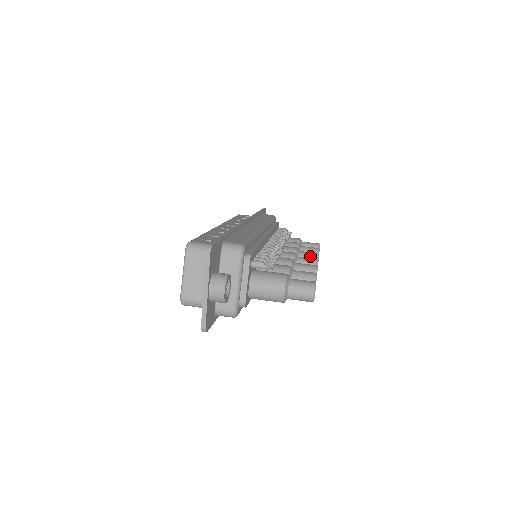
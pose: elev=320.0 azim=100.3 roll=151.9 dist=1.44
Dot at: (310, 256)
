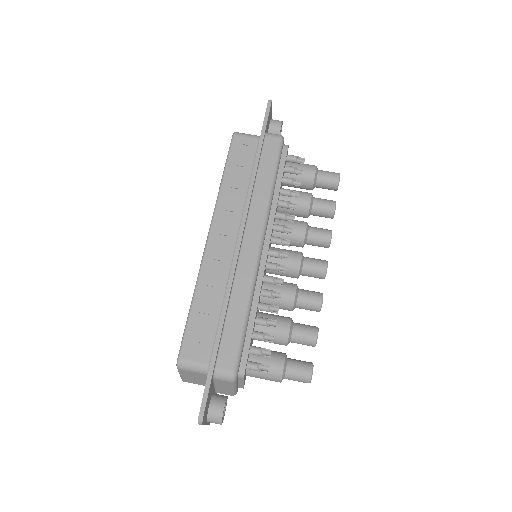
Dot at: (320, 242)
